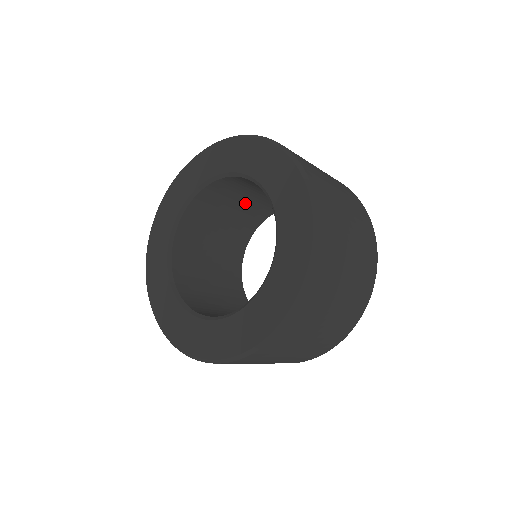
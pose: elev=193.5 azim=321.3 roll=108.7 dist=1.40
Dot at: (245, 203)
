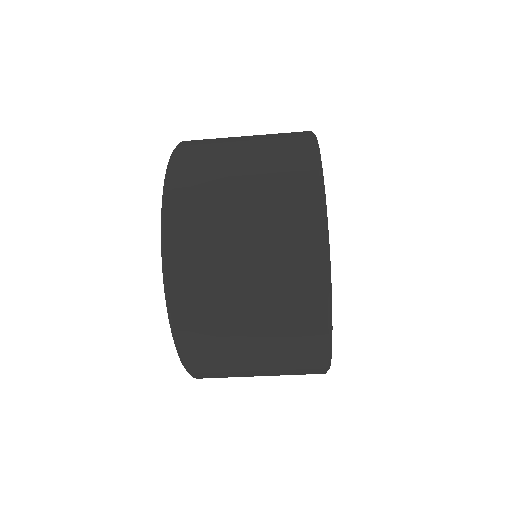
Dot at: occluded
